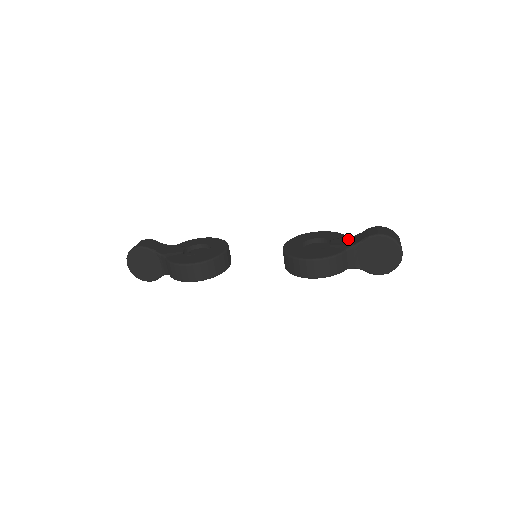
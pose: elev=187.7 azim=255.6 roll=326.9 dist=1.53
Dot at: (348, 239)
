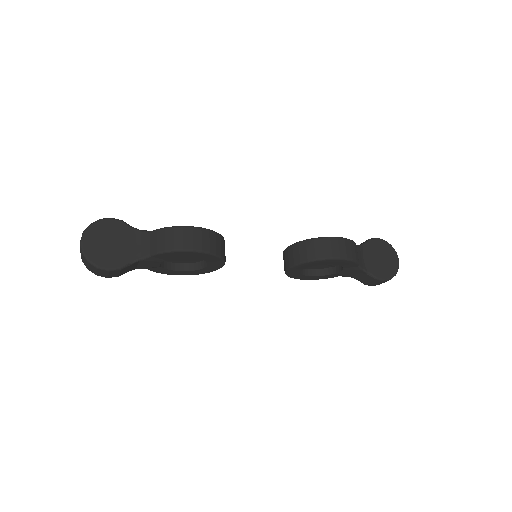
Dot at: occluded
